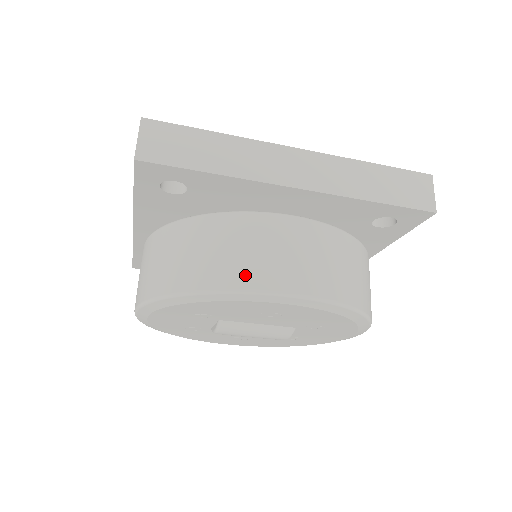
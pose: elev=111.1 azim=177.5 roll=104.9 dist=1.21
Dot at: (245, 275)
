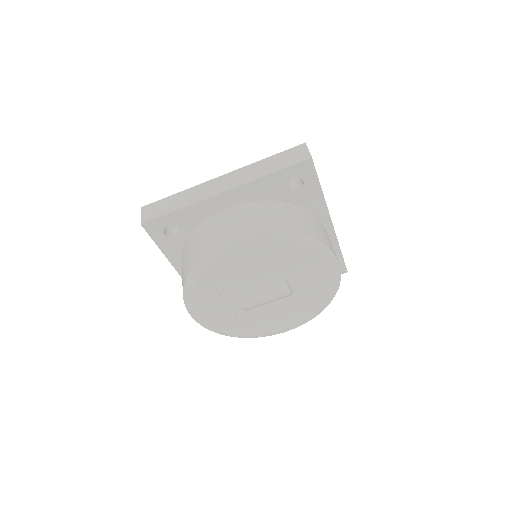
Dot at: (210, 245)
